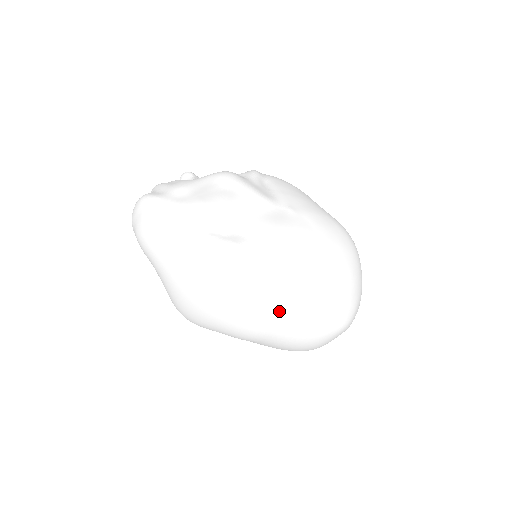
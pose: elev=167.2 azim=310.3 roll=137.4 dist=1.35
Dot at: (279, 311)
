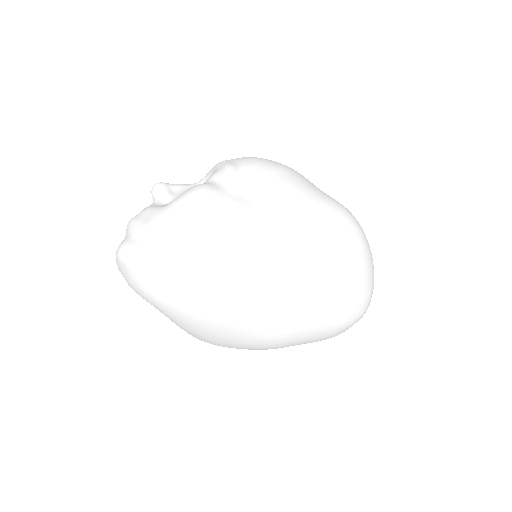
Dot at: (293, 330)
